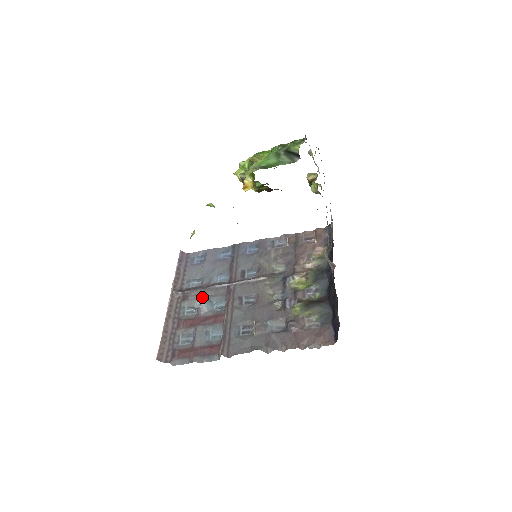
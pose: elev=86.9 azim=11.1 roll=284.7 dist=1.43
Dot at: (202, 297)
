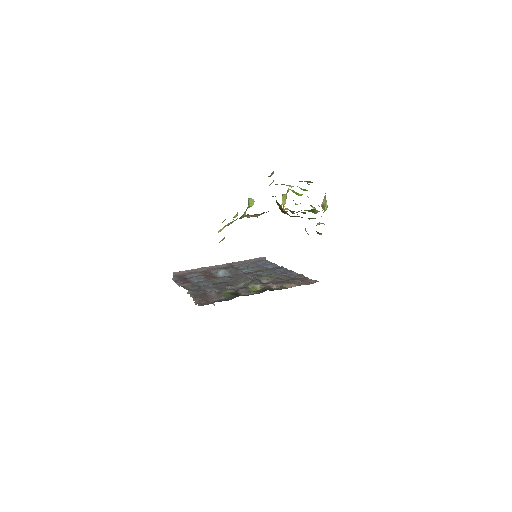
Dot at: (229, 271)
